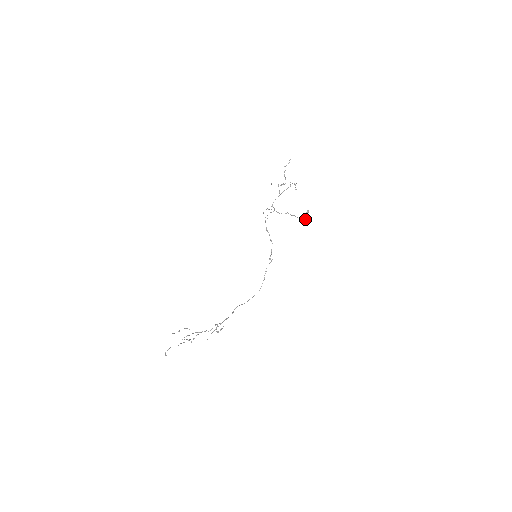
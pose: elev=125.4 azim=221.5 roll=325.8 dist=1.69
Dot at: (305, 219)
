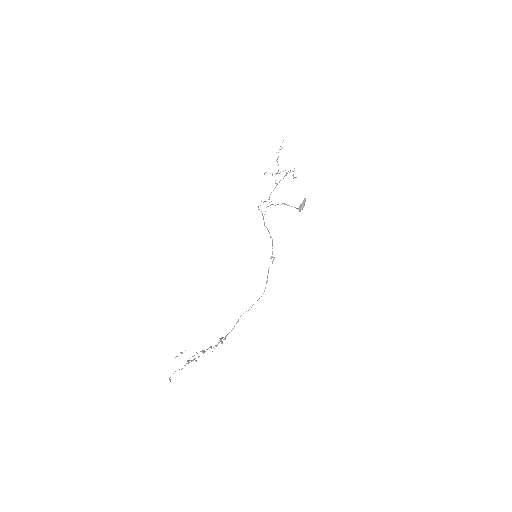
Dot at: (302, 208)
